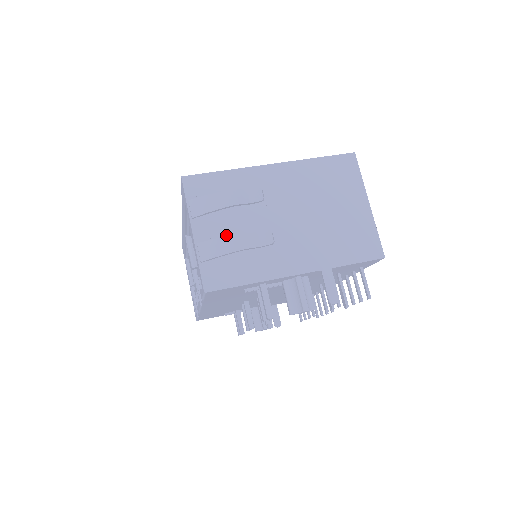
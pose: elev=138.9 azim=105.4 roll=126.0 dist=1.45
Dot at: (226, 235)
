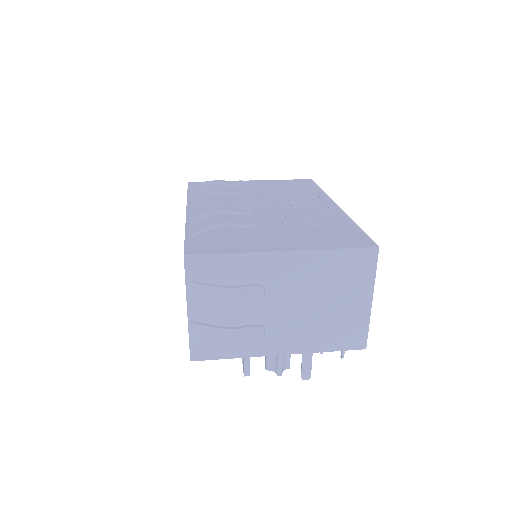
Dot at: (220, 316)
